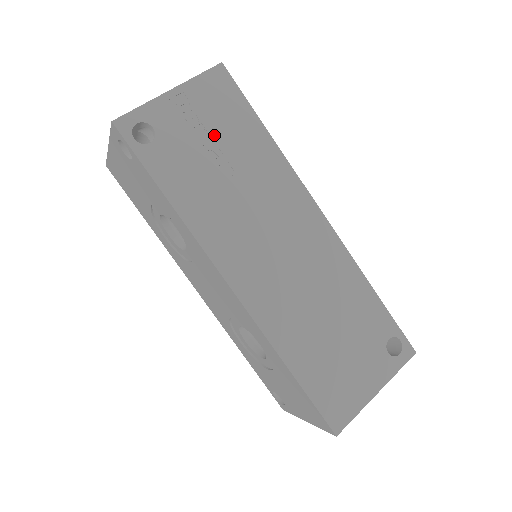
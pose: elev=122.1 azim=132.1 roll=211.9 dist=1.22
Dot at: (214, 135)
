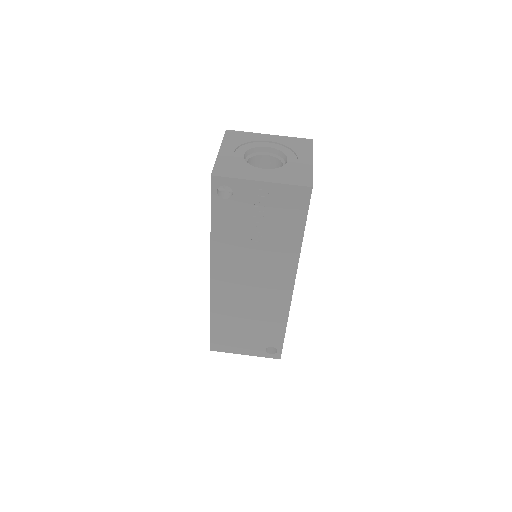
Dot at: (267, 218)
